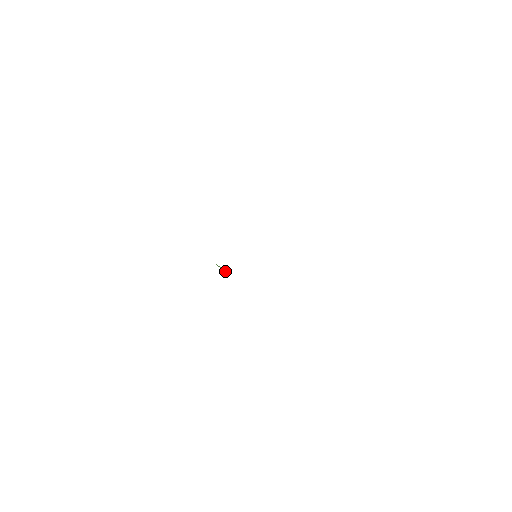
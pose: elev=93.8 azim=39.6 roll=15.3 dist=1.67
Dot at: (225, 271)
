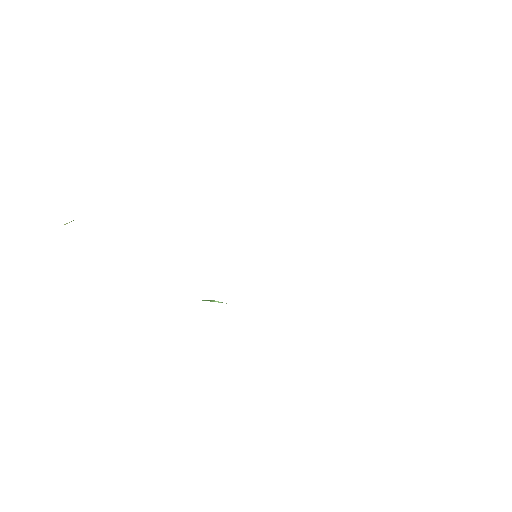
Dot at: (222, 302)
